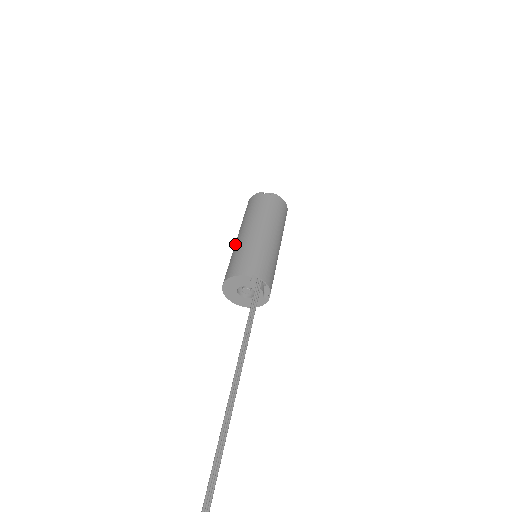
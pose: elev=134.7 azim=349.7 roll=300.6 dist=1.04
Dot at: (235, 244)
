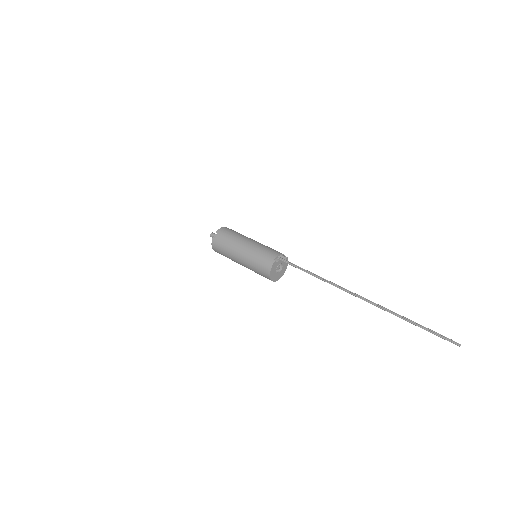
Dot at: (245, 265)
